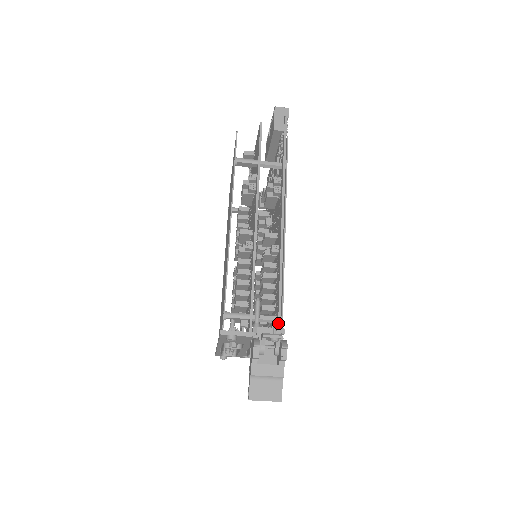
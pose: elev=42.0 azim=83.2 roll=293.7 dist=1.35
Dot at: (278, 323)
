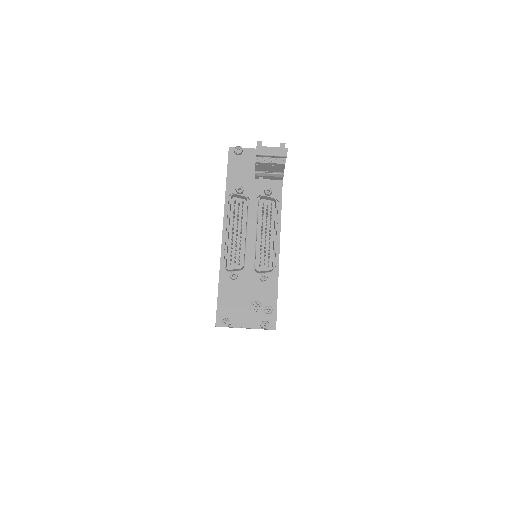
Dot at: occluded
